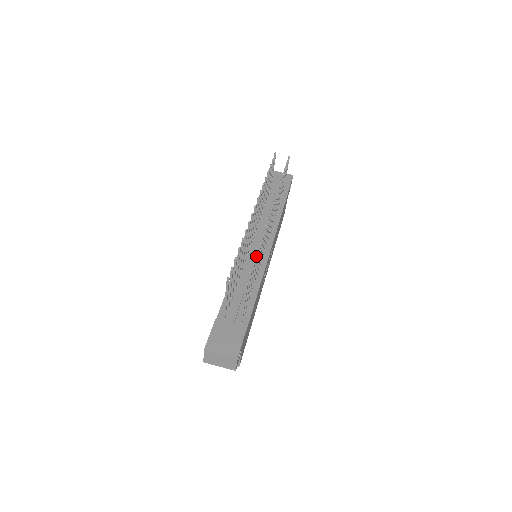
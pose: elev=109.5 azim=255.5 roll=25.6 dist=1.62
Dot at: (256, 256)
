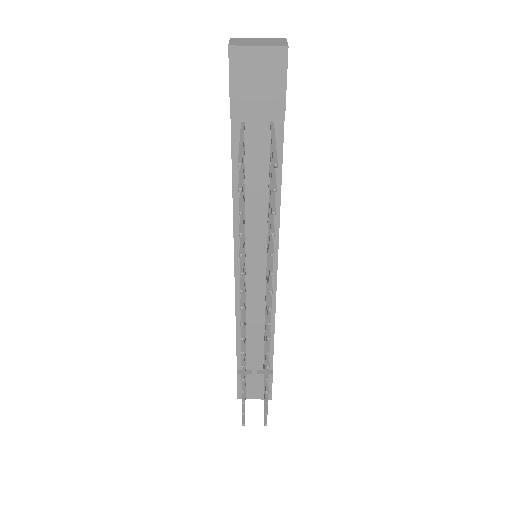
Dot at: (266, 388)
